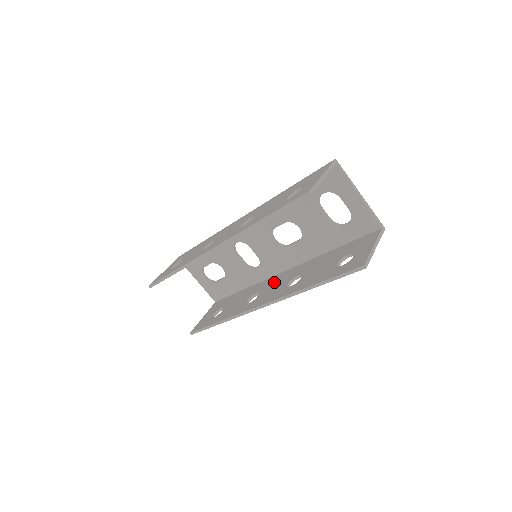
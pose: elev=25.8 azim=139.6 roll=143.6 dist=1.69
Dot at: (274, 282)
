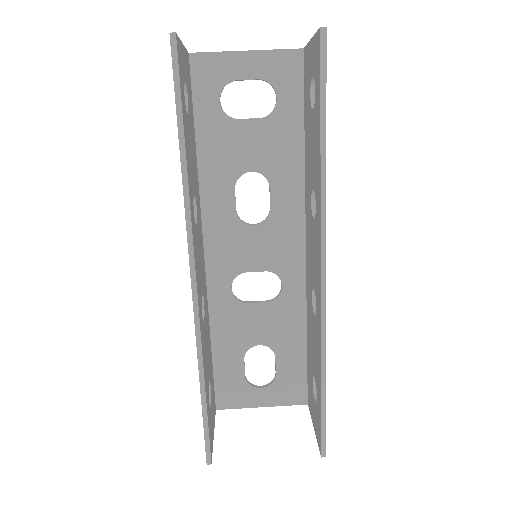
Dot at: (309, 259)
